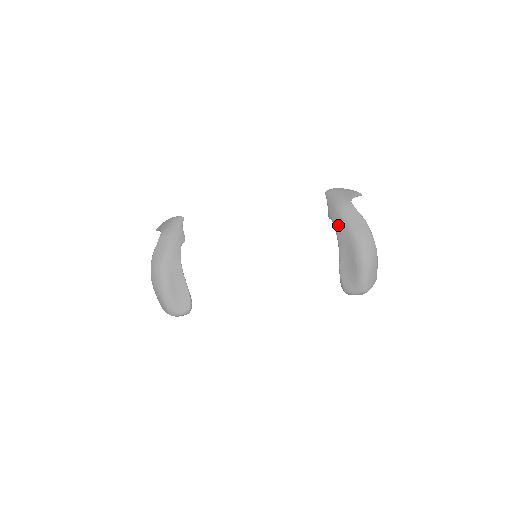
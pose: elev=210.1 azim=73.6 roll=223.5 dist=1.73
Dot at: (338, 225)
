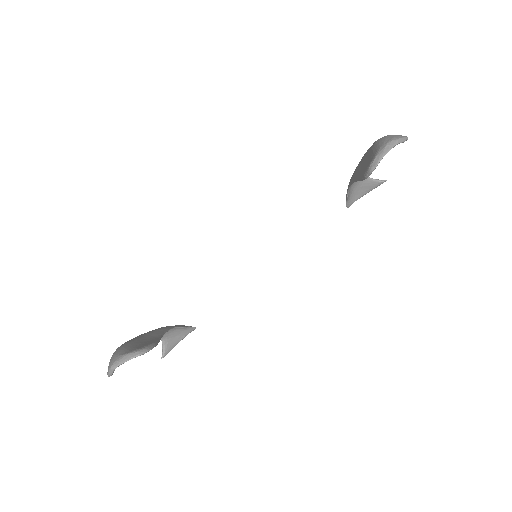
Dot at: (351, 179)
